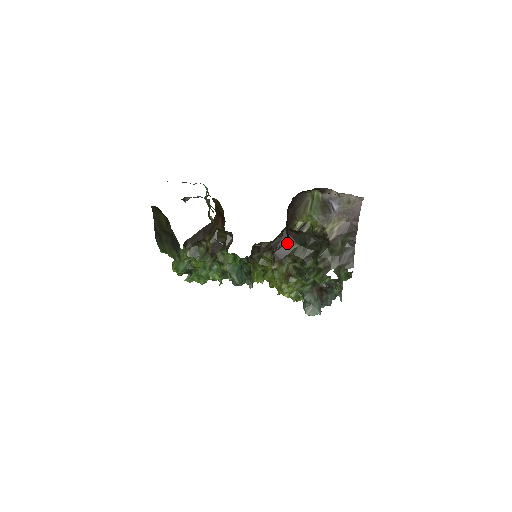
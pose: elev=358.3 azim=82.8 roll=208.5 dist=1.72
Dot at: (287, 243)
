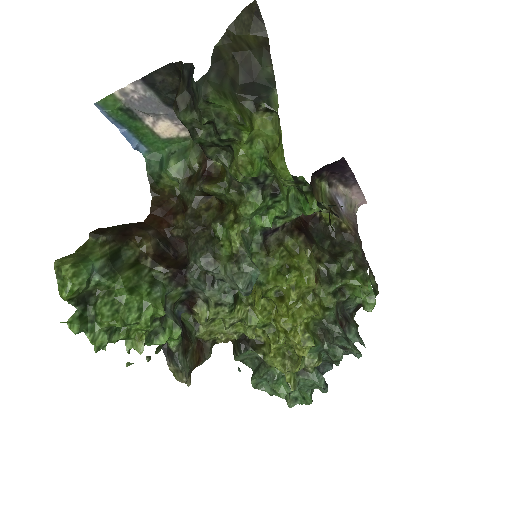
Dot at: (307, 232)
